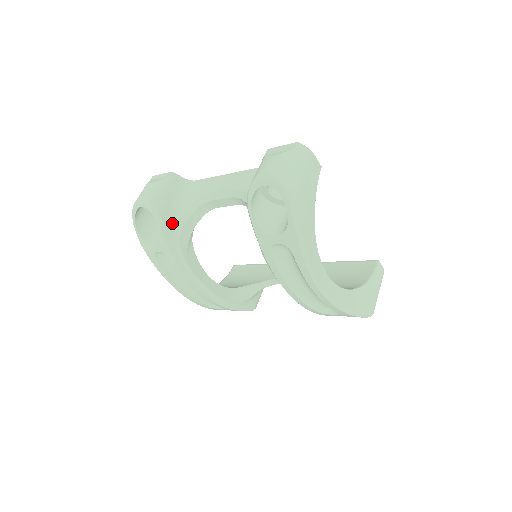
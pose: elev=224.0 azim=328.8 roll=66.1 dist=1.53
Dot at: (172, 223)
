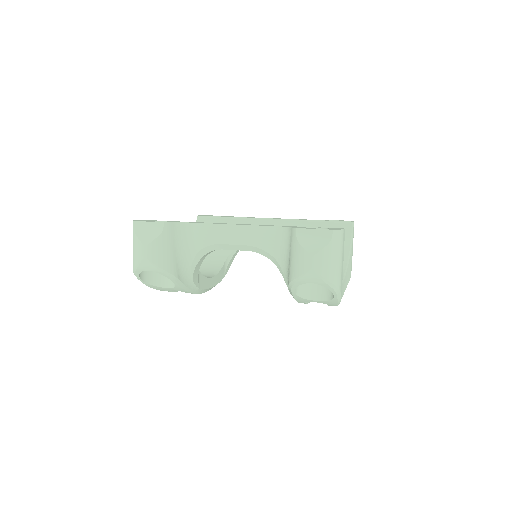
Dot at: (184, 273)
